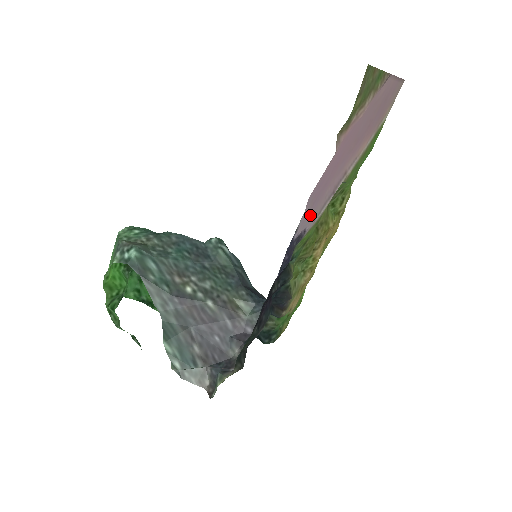
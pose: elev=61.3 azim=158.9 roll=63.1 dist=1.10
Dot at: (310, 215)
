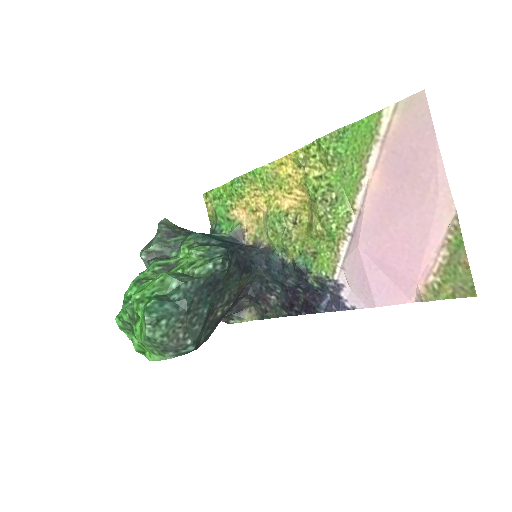
Dot at: (355, 285)
